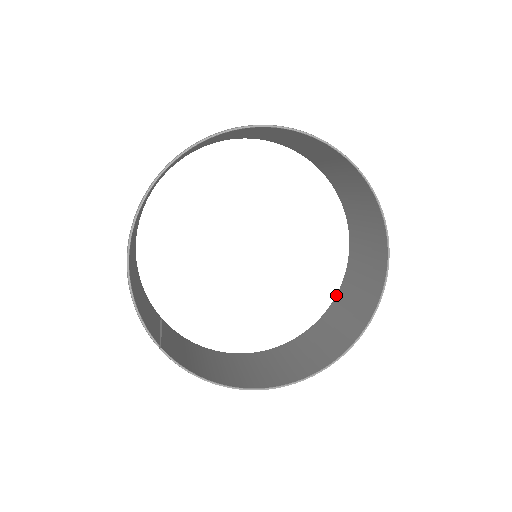
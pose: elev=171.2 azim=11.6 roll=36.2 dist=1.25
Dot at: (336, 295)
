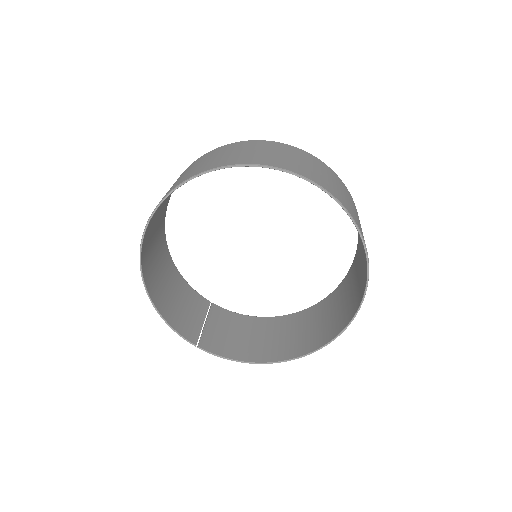
Dot at: (355, 255)
